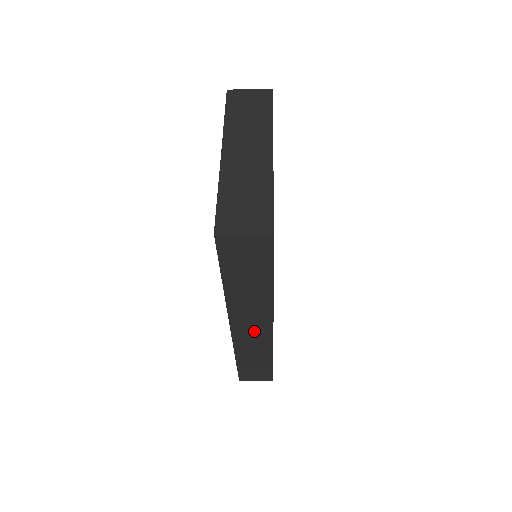
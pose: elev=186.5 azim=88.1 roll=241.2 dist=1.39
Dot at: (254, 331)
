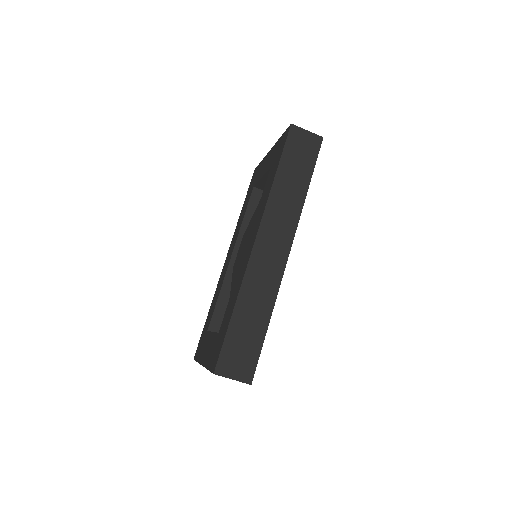
Dot at: (272, 254)
